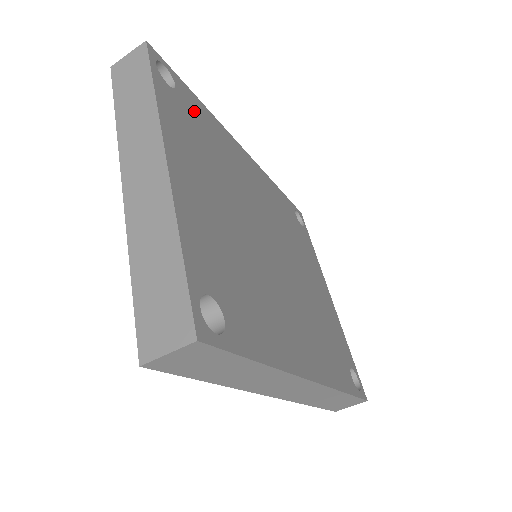
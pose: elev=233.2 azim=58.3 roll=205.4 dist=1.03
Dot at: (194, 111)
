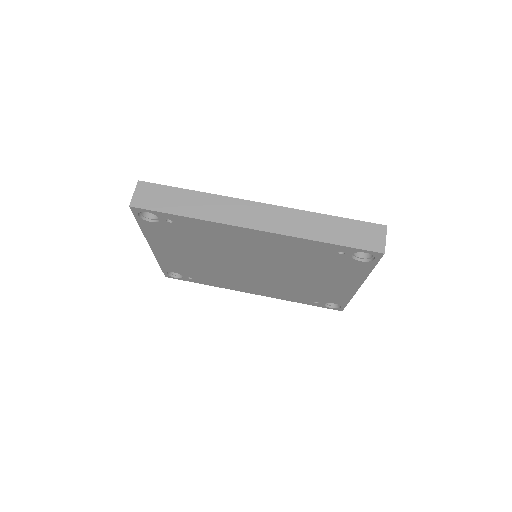
Dot at: occluded
